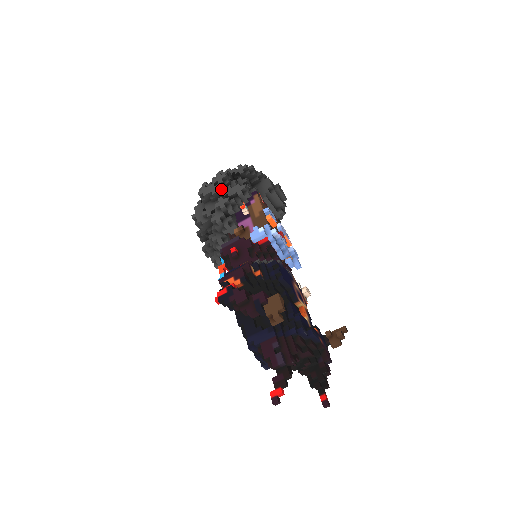
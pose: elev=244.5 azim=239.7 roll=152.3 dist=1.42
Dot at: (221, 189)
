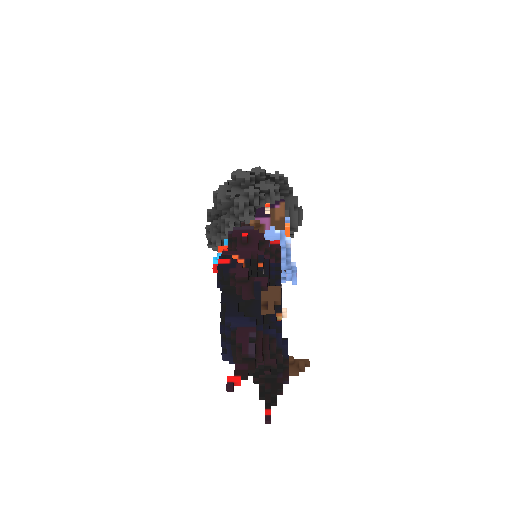
Dot at: (255, 180)
